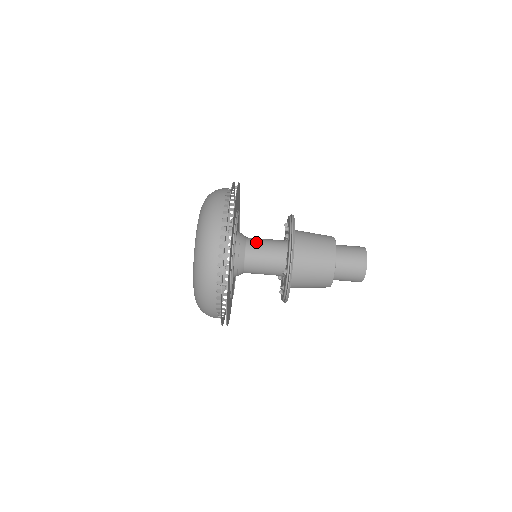
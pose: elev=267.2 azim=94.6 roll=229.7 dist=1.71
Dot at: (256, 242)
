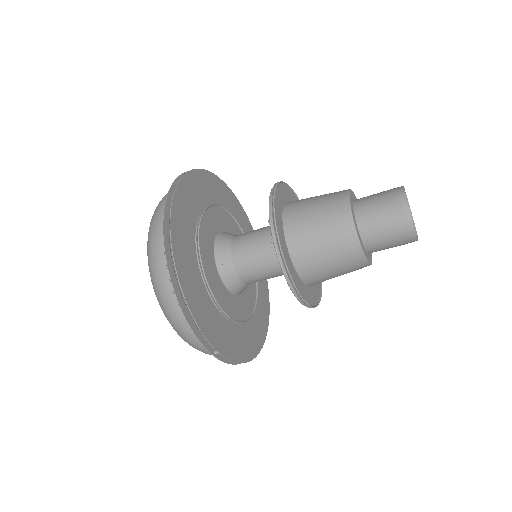
Dot at: (243, 249)
